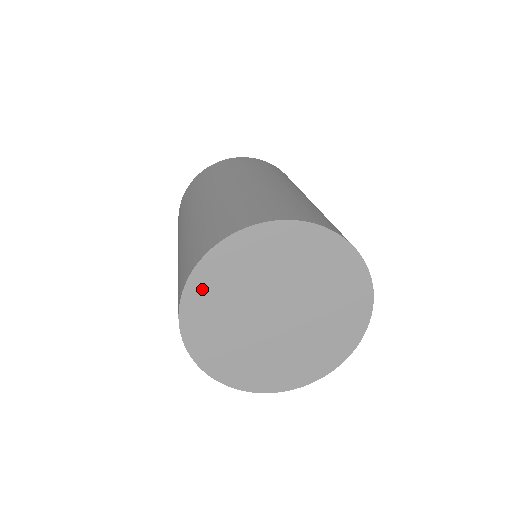
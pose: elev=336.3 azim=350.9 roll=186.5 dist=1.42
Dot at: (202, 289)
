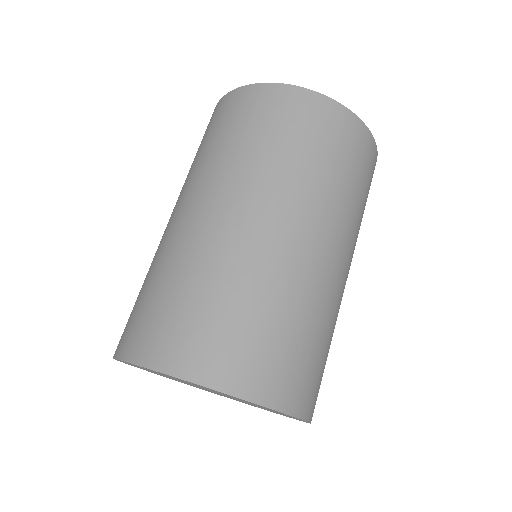
Dot at: (173, 377)
